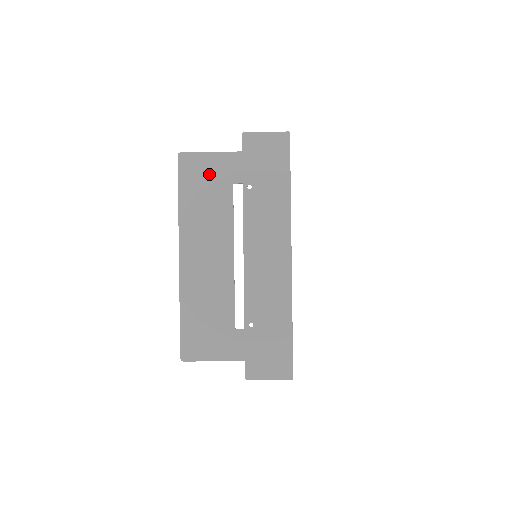
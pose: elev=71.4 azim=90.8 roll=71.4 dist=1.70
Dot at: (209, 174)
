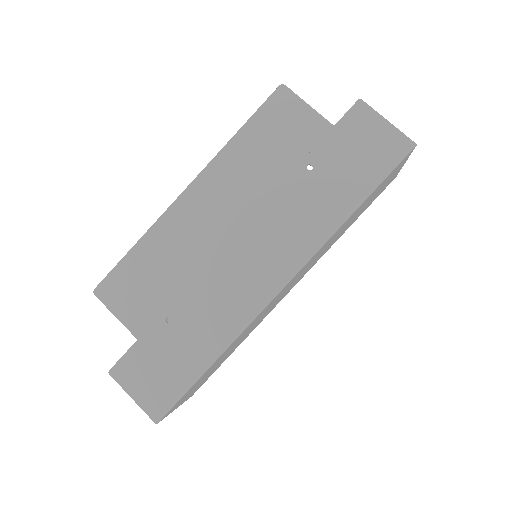
Dot at: (293, 132)
